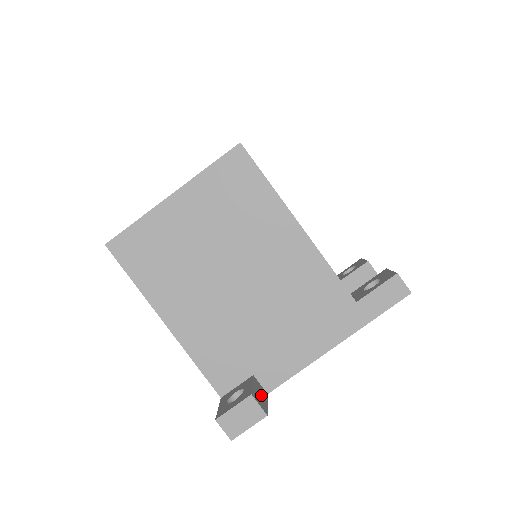
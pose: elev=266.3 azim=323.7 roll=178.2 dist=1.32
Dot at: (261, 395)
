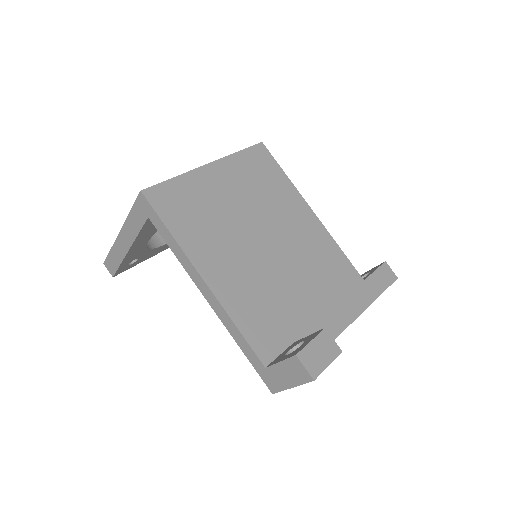
Dot at: occluded
